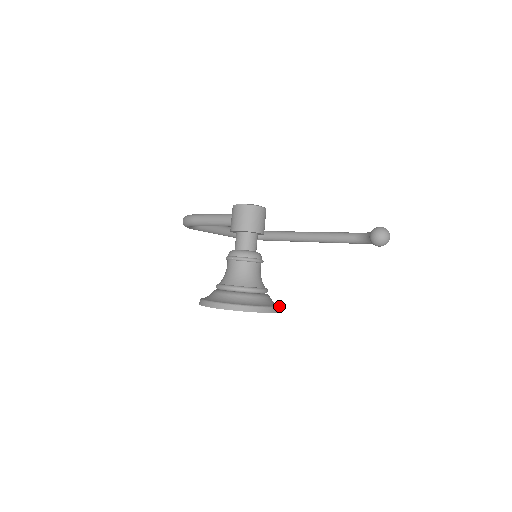
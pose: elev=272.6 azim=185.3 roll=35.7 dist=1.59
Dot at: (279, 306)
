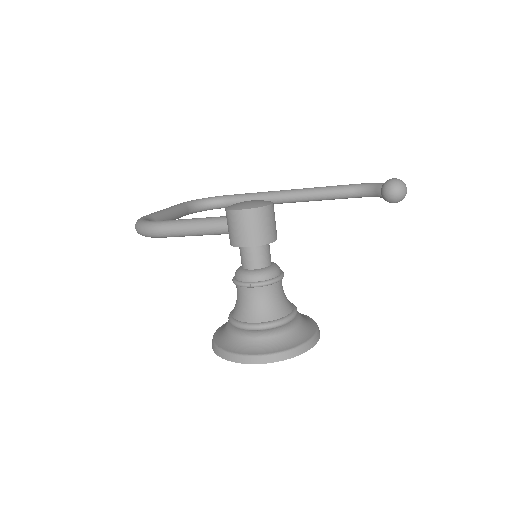
Dot at: (316, 323)
